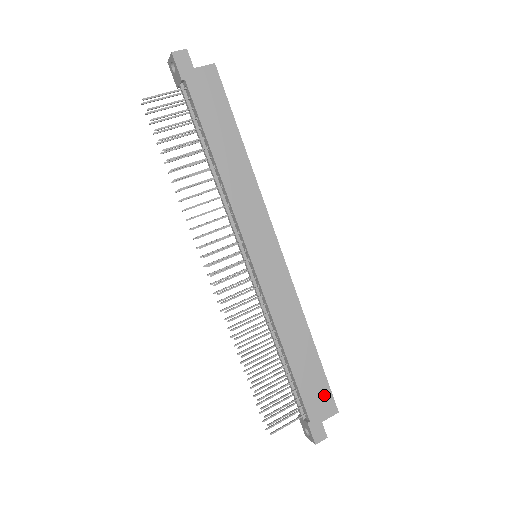
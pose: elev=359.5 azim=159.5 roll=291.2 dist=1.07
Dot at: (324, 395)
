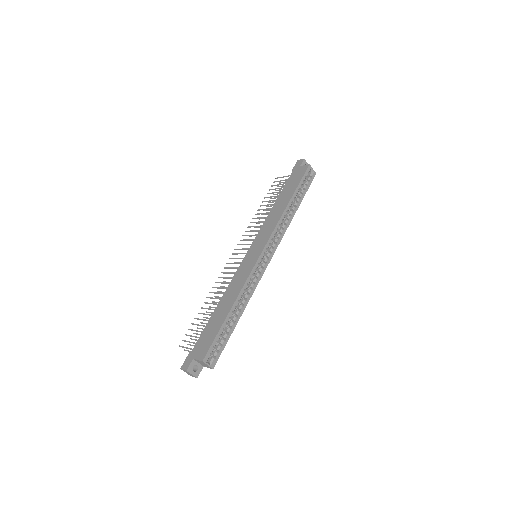
Dot at: (207, 344)
